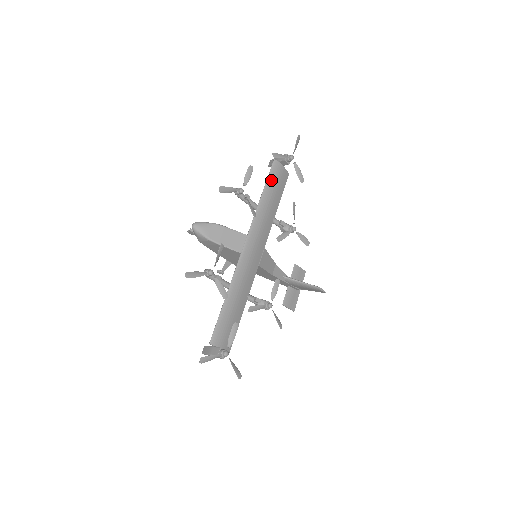
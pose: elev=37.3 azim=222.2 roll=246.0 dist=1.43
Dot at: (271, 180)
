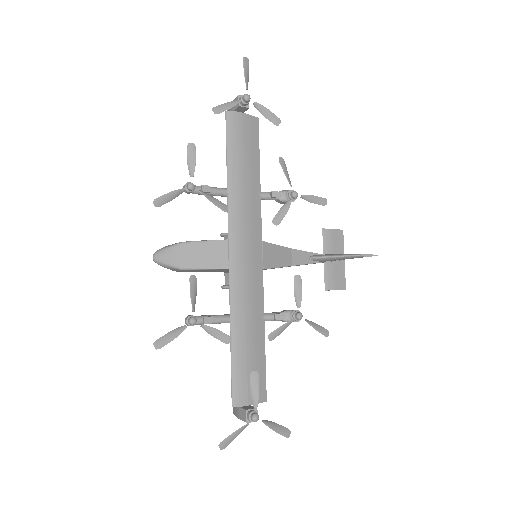
Dot at: (232, 144)
